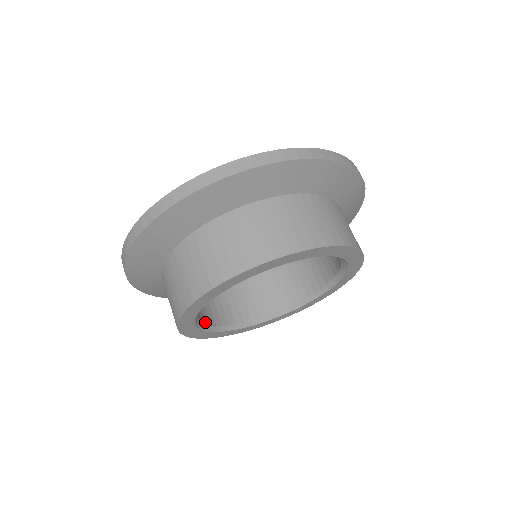
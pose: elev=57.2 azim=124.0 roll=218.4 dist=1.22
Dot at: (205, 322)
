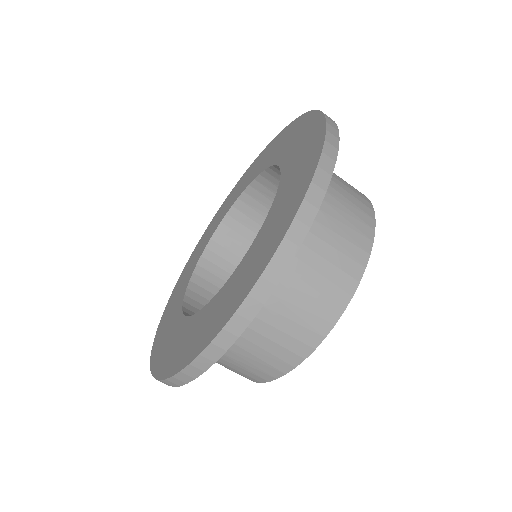
Dot at: occluded
